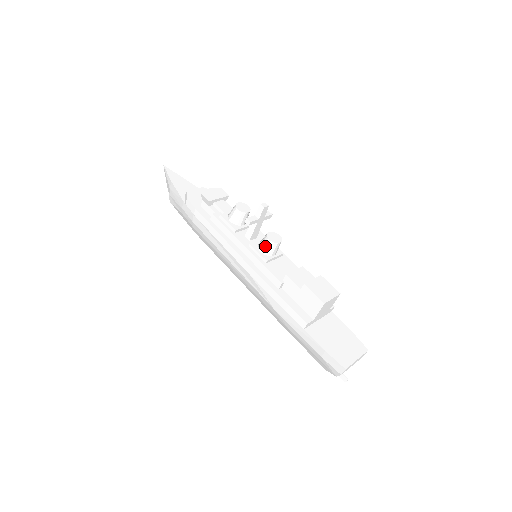
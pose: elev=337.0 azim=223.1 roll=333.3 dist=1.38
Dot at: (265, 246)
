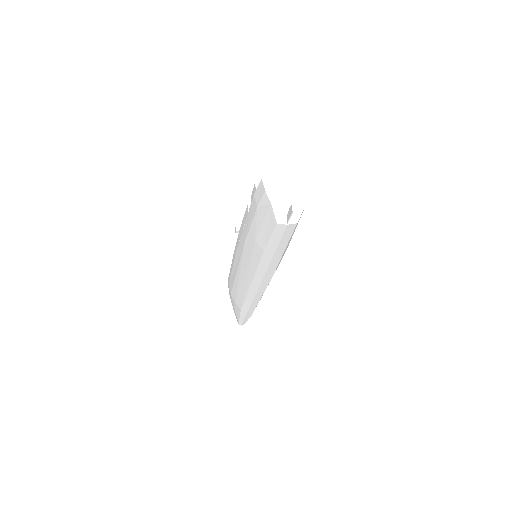
Dot at: occluded
